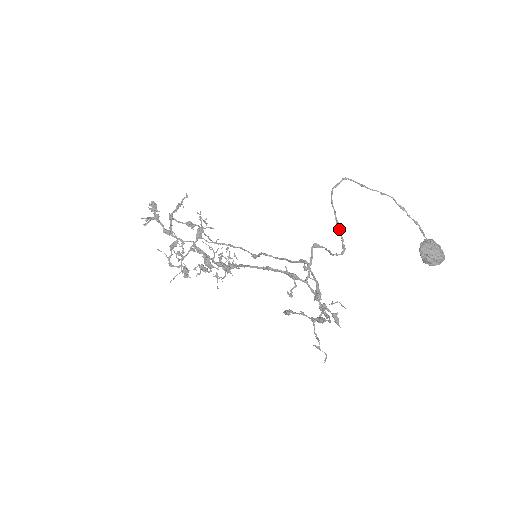
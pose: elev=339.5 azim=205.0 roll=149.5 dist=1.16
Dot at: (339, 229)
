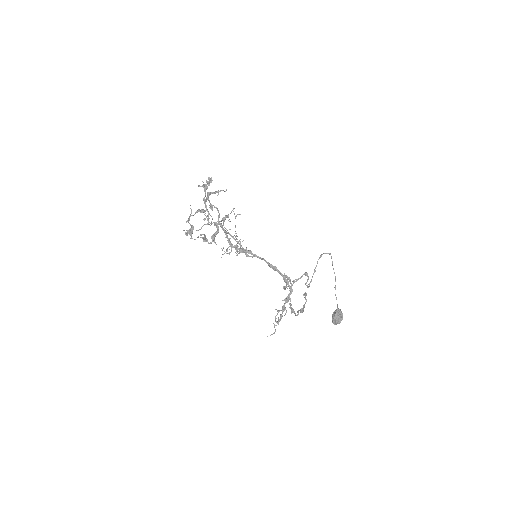
Dot at: occluded
